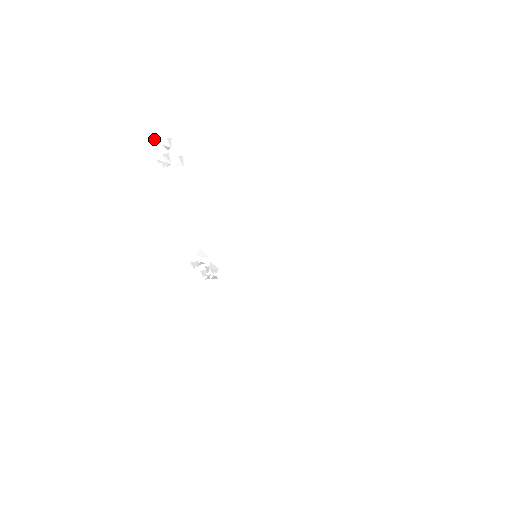
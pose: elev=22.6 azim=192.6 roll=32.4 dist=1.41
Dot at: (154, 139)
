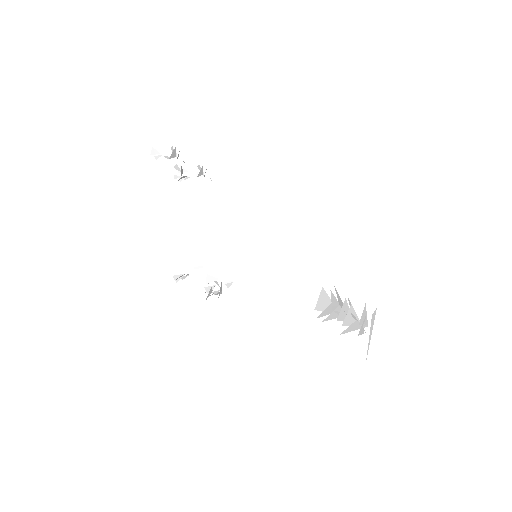
Dot at: (157, 153)
